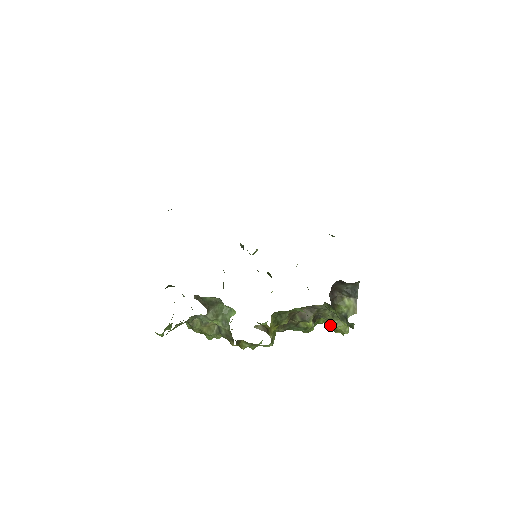
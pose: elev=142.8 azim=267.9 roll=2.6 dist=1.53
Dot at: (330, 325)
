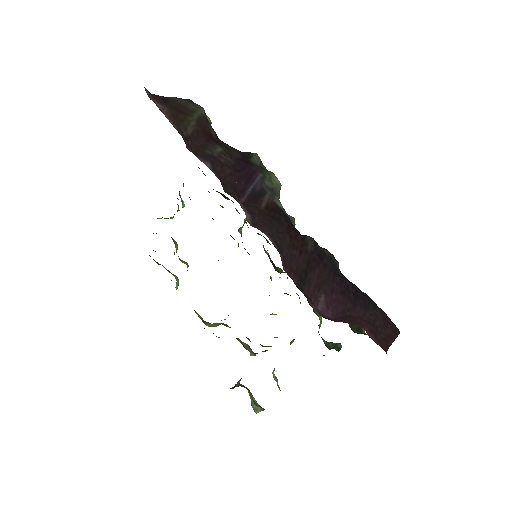
Dot at: occluded
